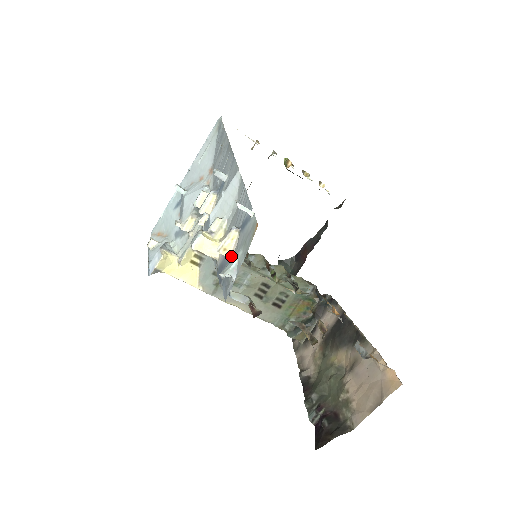
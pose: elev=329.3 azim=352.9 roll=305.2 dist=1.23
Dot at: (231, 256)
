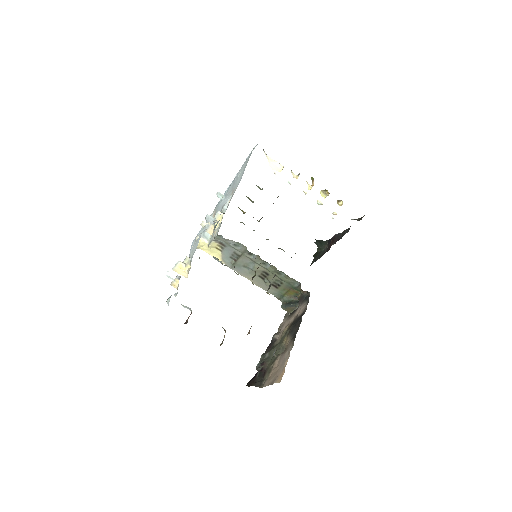
Dot at: (177, 289)
